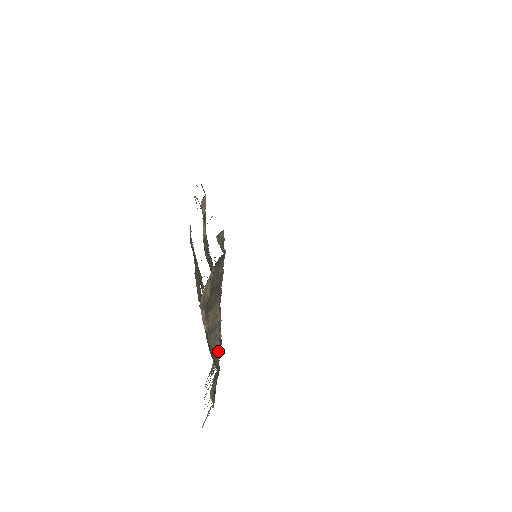
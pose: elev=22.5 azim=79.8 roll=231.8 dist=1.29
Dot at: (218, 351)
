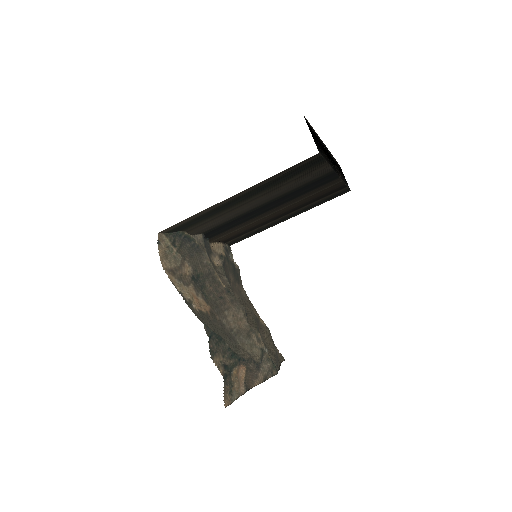
Dot at: (258, 357)
